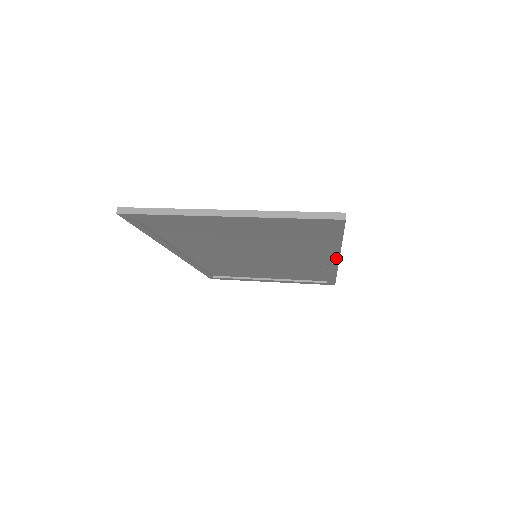
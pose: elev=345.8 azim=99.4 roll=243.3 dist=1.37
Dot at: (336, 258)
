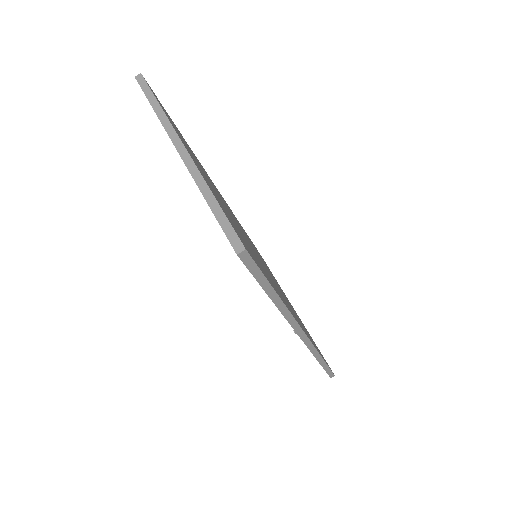
Dot at: occluded
